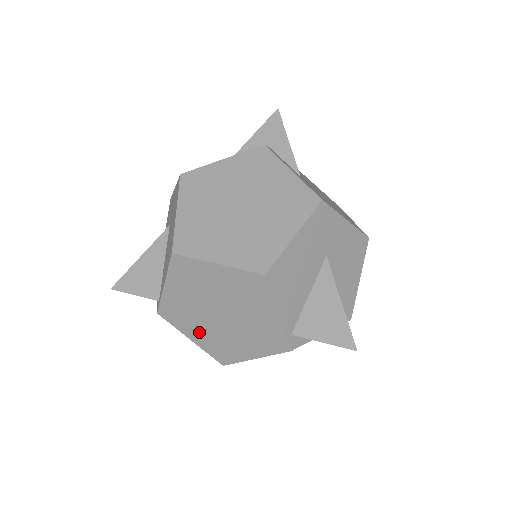
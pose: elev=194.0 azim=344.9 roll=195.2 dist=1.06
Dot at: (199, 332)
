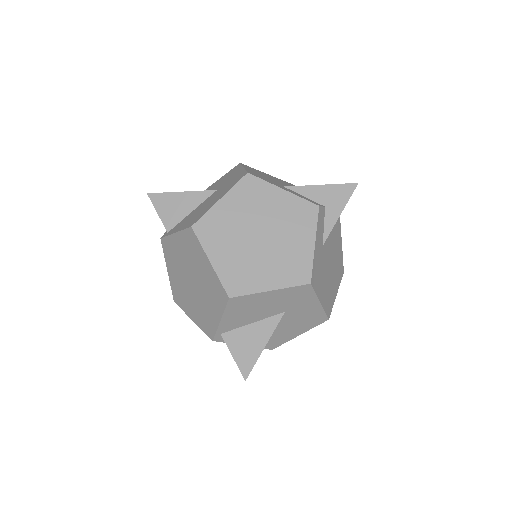
Dot at: (175, 274)
